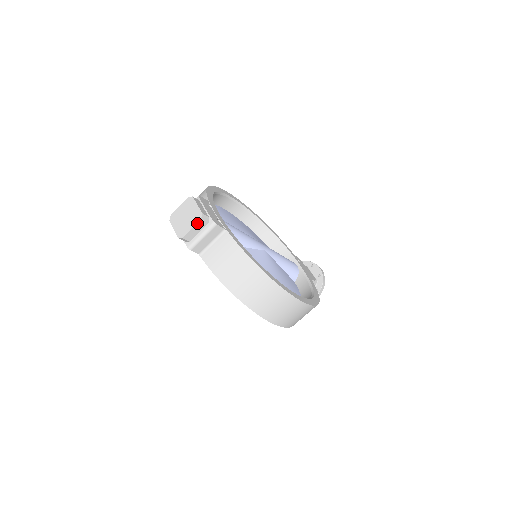
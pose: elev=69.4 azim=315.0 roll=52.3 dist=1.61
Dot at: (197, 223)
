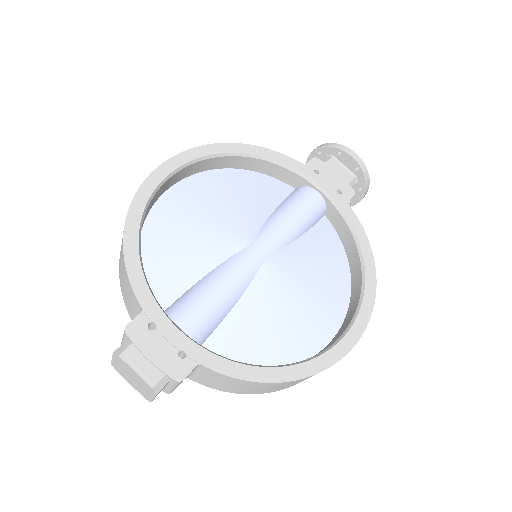
Dot at: (155, 395)
